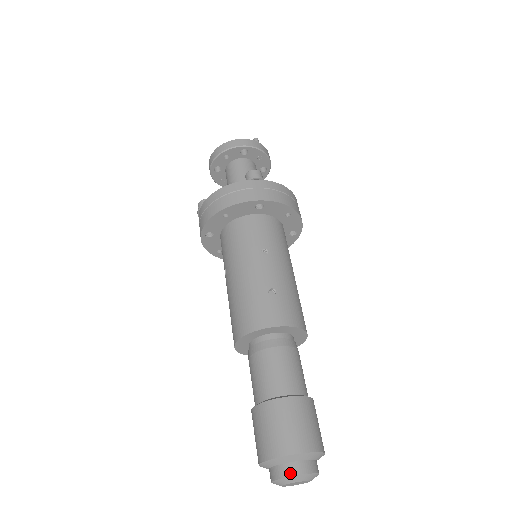
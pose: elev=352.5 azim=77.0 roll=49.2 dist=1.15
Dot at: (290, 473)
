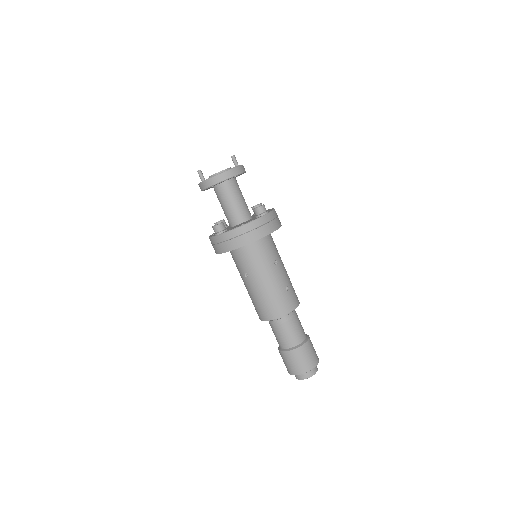
Dot at: (312, 375)
